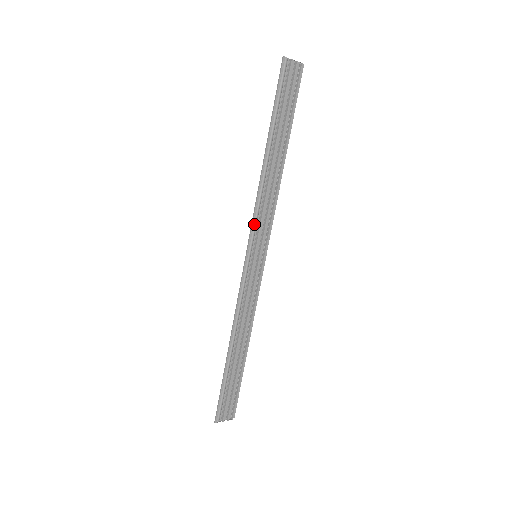
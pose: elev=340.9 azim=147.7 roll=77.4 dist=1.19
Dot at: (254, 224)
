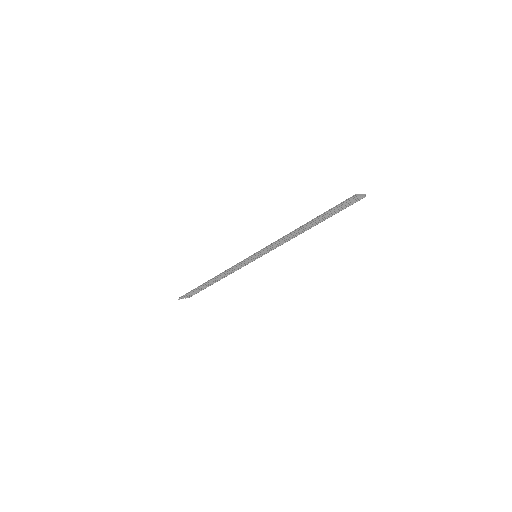
Dot at: (267, 248)
